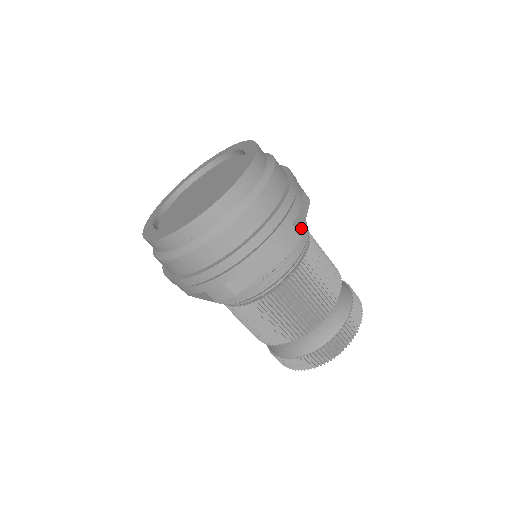
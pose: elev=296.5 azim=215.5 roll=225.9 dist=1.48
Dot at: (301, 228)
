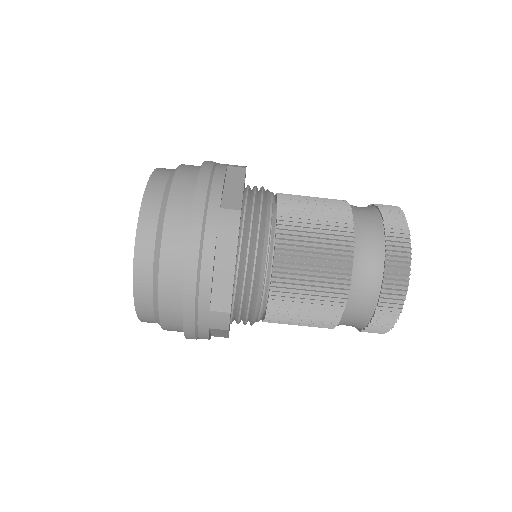
Dot at: (237, 202)
